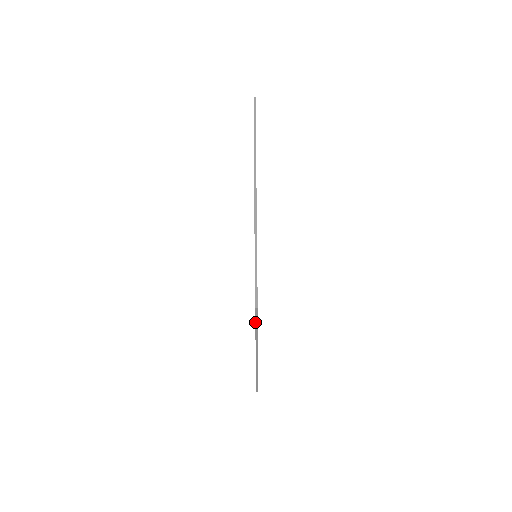
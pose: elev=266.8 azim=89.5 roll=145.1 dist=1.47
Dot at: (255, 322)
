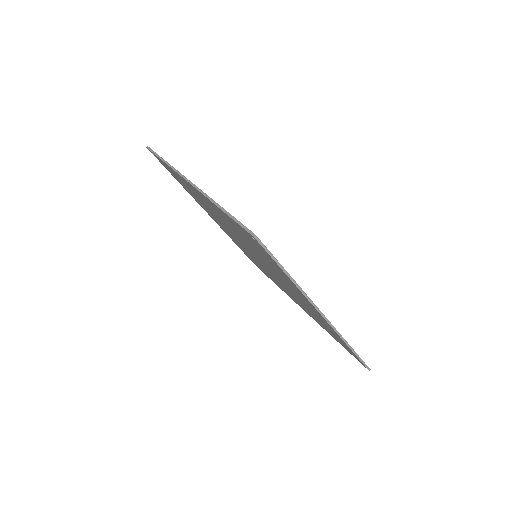
Dot at: (272, 259)
